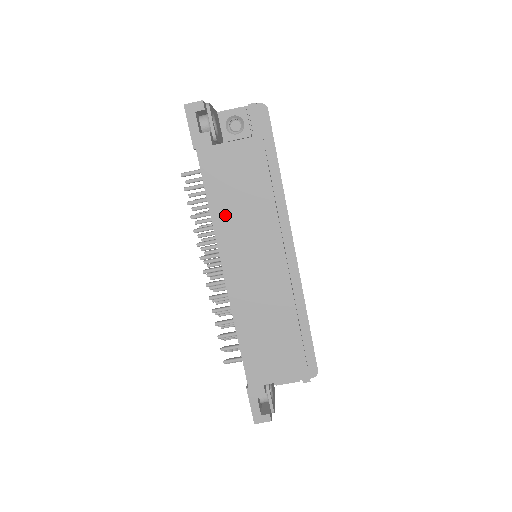
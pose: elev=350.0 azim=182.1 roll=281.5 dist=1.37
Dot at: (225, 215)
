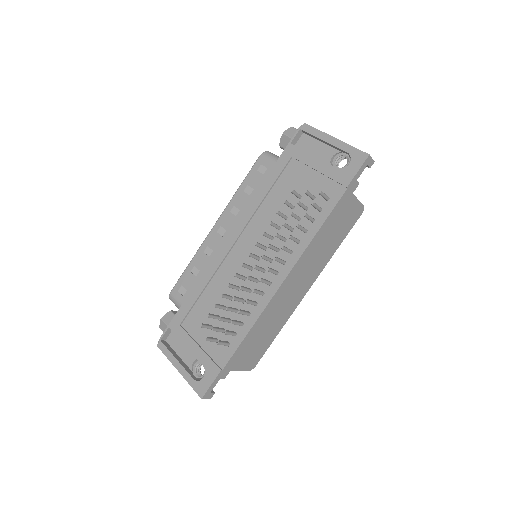
Dot at: (317, 243)
